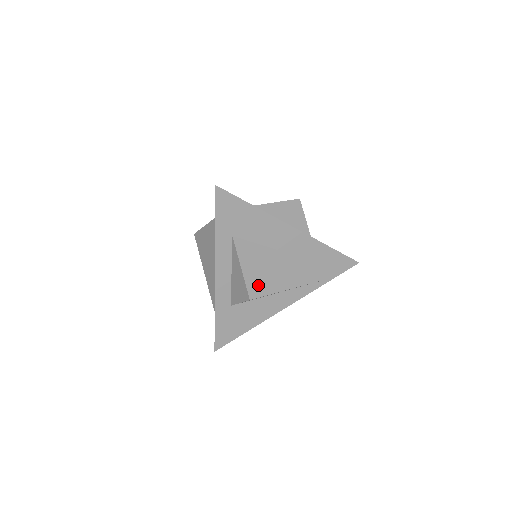
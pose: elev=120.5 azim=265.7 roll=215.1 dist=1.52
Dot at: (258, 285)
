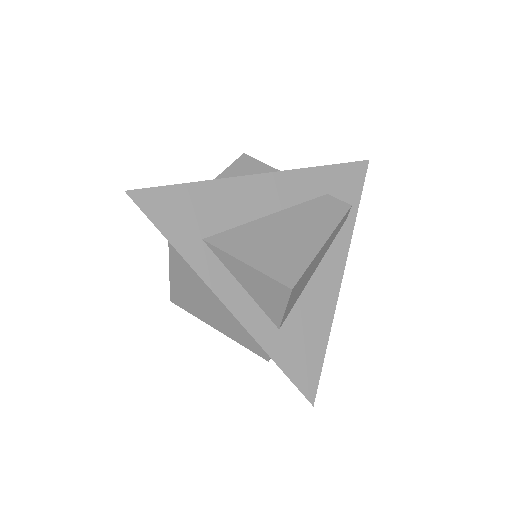
Dot at: (285, 266)
